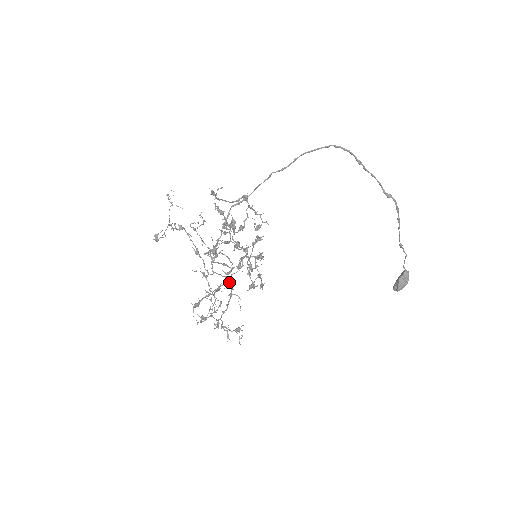
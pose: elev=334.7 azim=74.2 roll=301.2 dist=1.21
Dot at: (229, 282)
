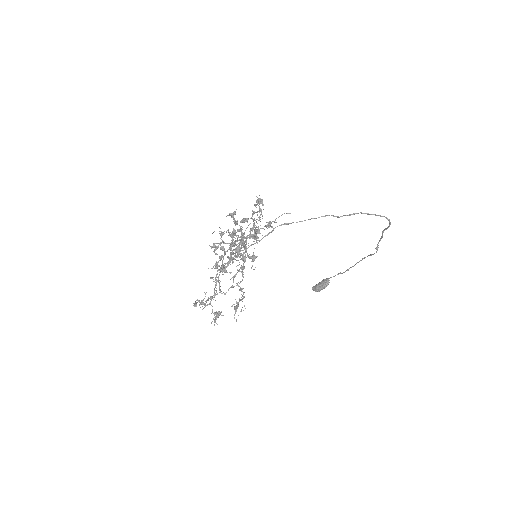
Dot at: occluded
